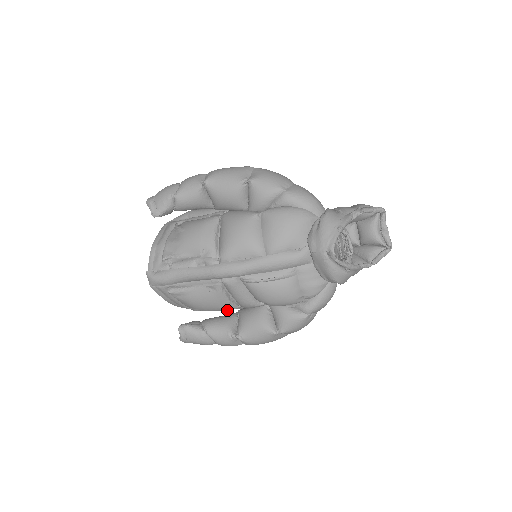
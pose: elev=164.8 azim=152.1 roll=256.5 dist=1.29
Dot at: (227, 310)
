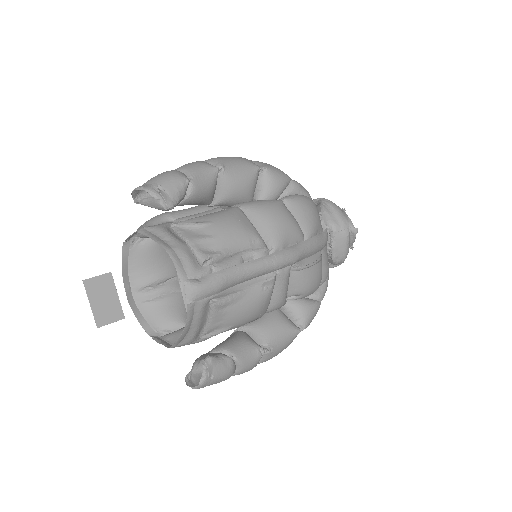
Dot at: (257, 318)
